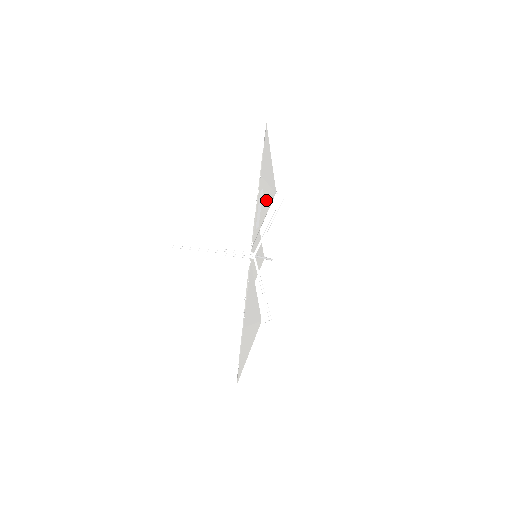
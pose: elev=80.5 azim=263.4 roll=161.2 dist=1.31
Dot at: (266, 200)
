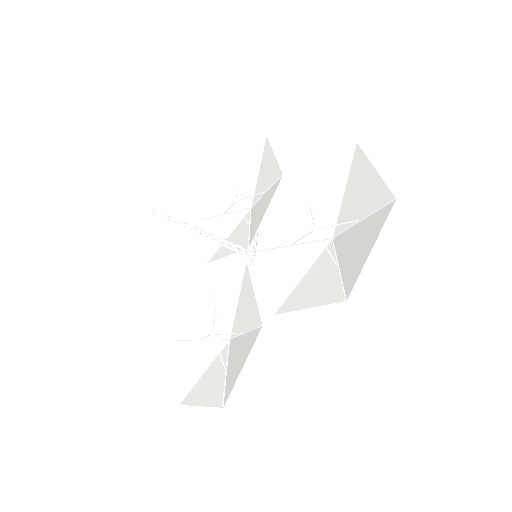
Dot at: (322, 273)
